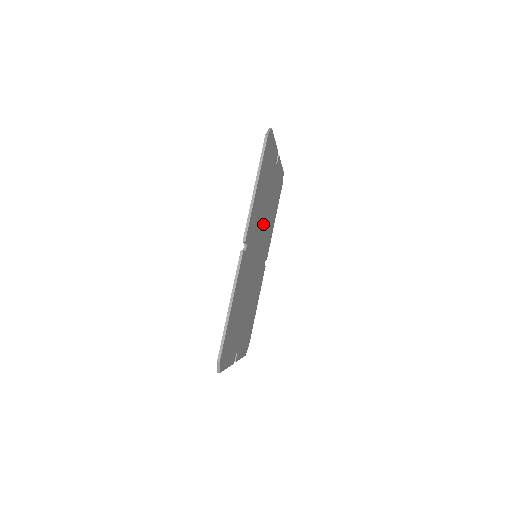
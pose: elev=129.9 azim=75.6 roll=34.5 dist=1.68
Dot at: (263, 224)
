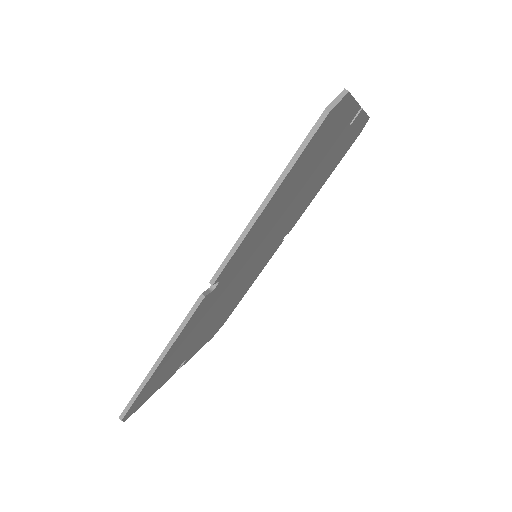
Dot at: (285, 216)
